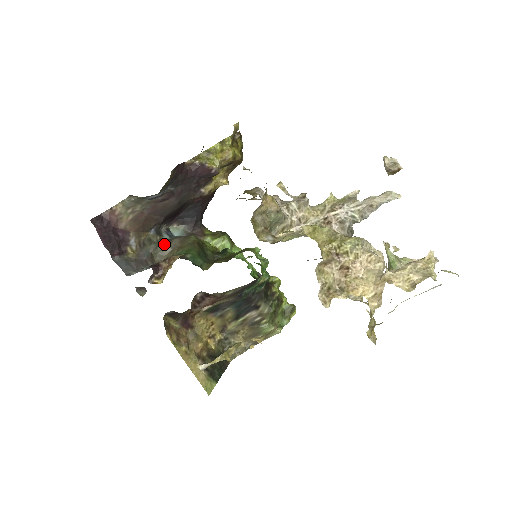
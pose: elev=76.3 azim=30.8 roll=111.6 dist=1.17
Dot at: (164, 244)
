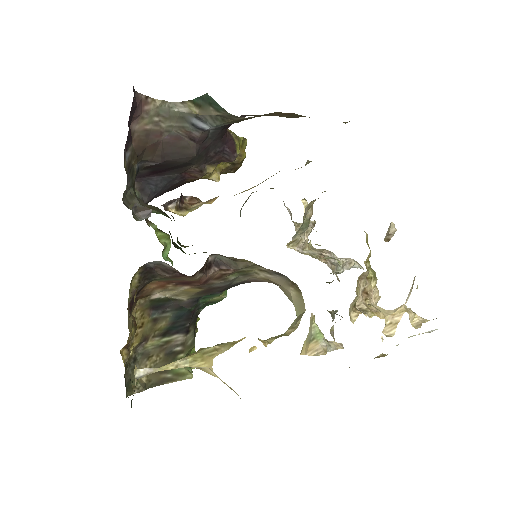
Dot at: (134, 191)
